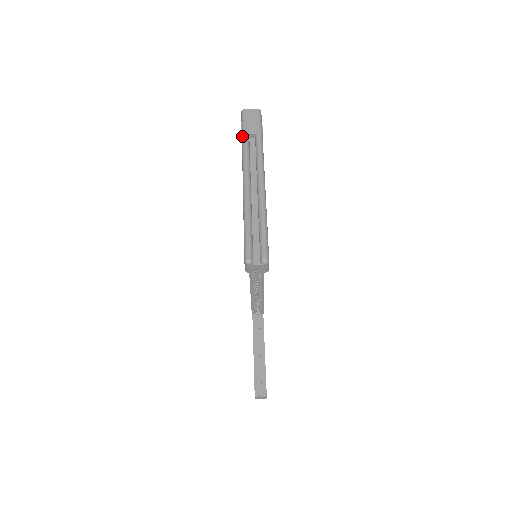
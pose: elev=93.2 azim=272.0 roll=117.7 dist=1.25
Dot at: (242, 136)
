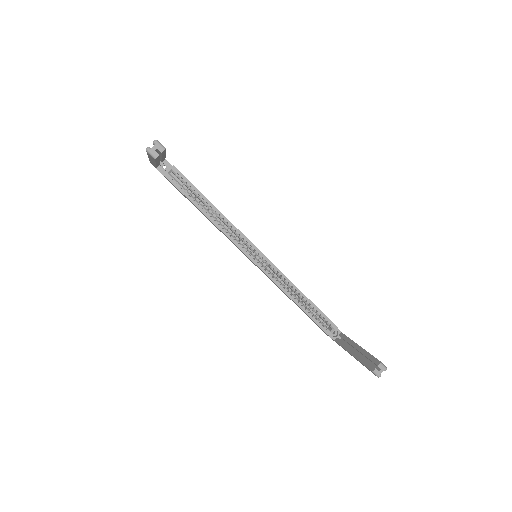
Dot at: (149, 160)
